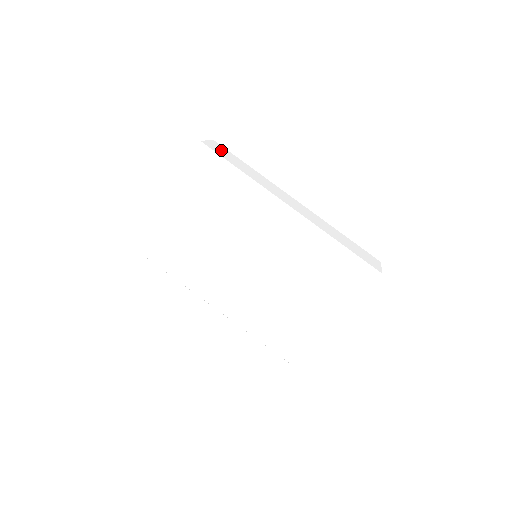
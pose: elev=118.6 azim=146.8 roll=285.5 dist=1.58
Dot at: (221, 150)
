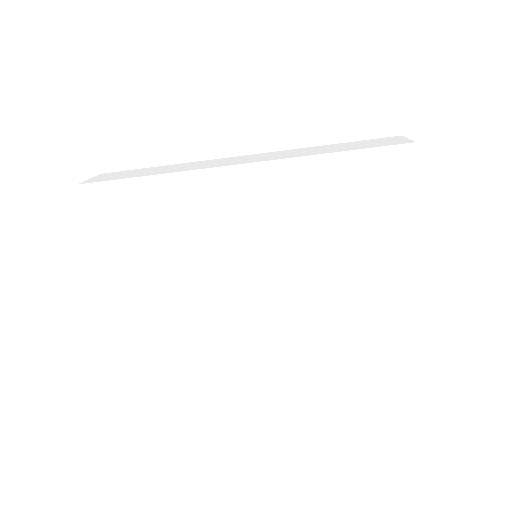
Dot at: (96, 200)
